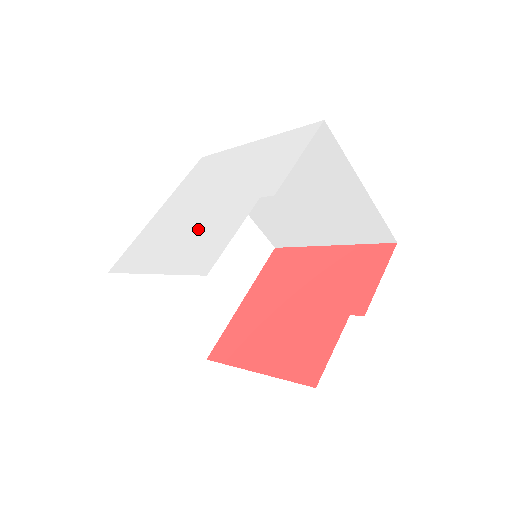
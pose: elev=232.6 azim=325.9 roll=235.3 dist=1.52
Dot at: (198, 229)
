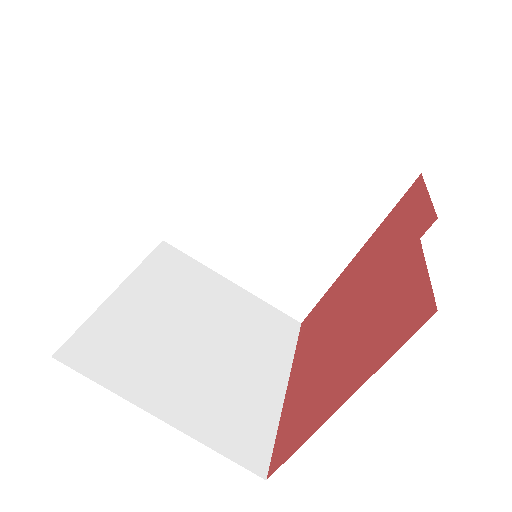
Dot at: occluded
